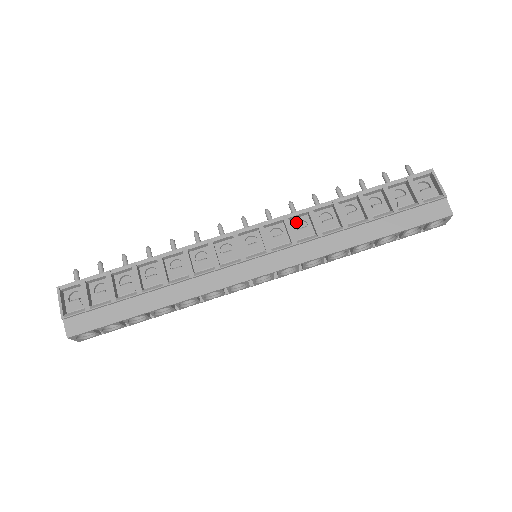
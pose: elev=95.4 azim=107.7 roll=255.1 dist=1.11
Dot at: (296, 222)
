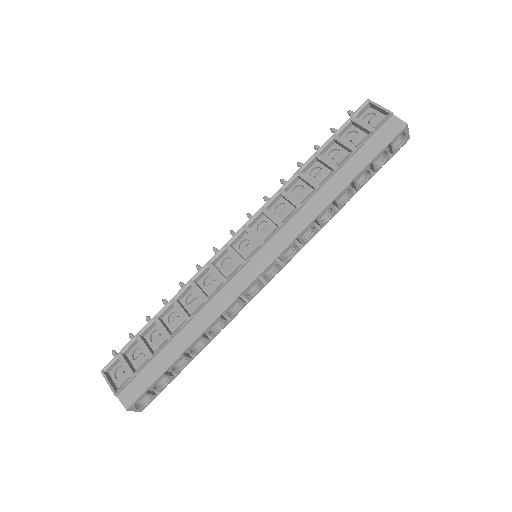
Dot at: (275, 209)
